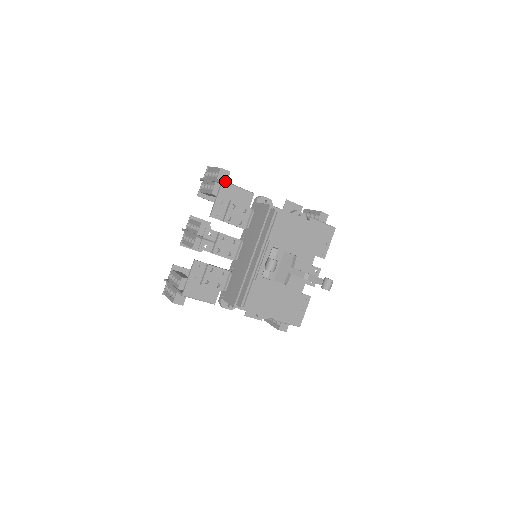
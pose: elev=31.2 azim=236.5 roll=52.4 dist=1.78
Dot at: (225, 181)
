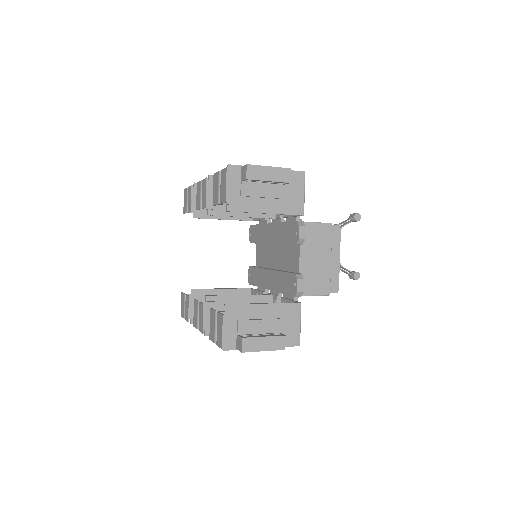
Dot at: occluded
